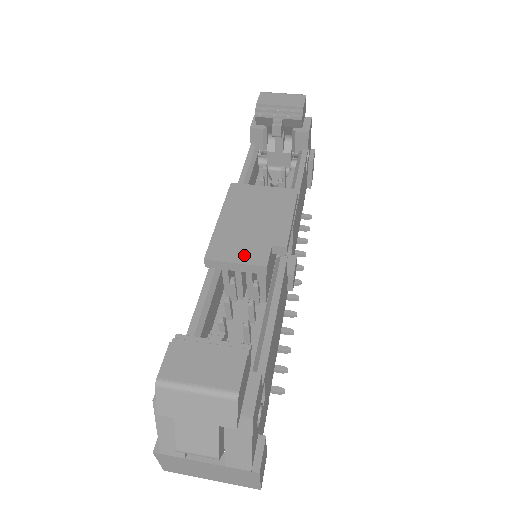
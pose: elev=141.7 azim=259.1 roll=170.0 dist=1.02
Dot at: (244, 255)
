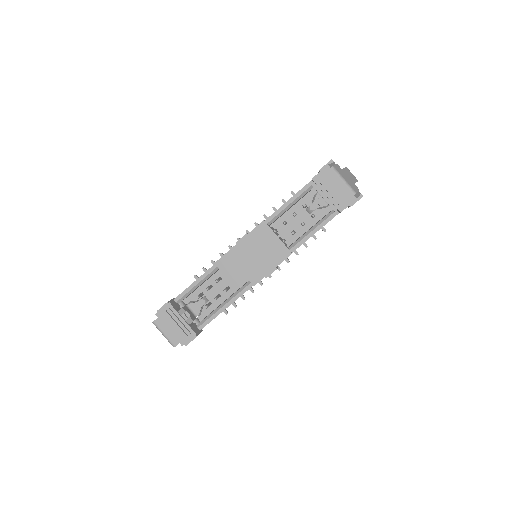
Dot at: (232, 275)
